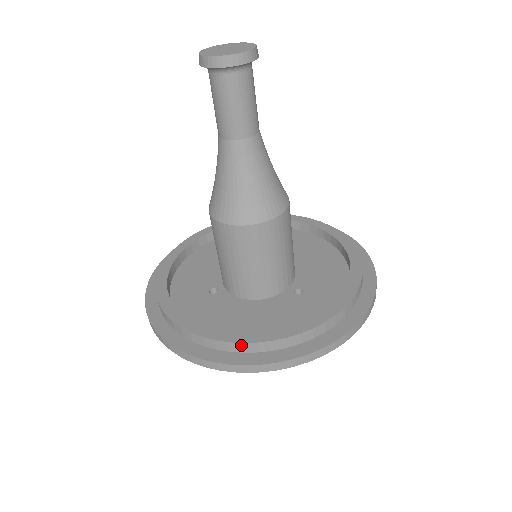
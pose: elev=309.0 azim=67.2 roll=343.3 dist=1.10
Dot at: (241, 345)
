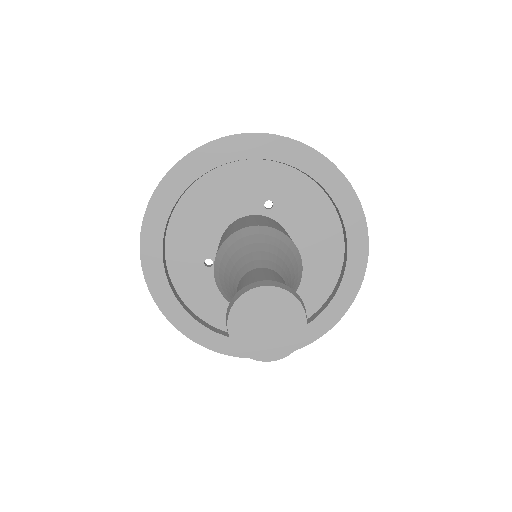
Dot at: (228, 347)
